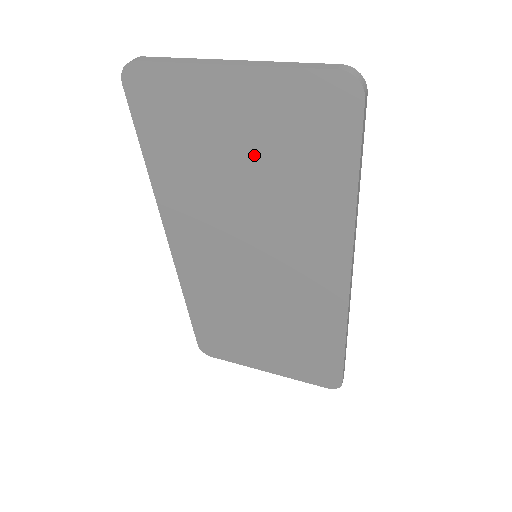
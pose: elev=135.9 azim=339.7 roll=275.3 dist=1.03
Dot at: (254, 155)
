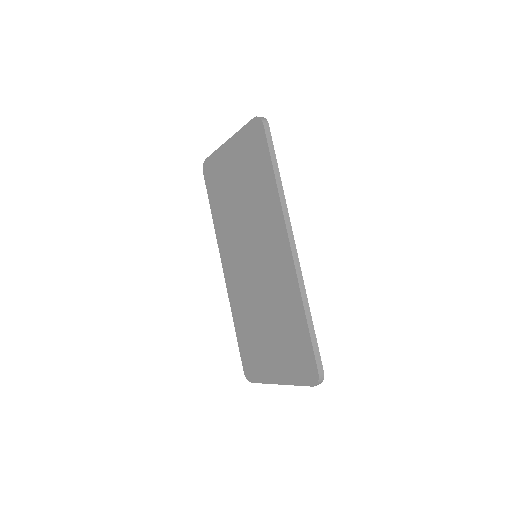
Dot at: (240, 180)
